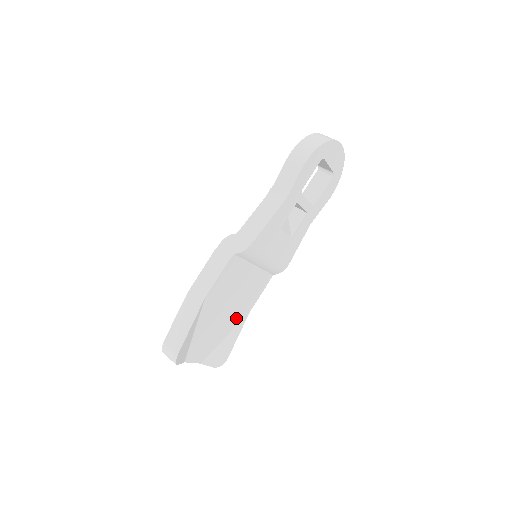
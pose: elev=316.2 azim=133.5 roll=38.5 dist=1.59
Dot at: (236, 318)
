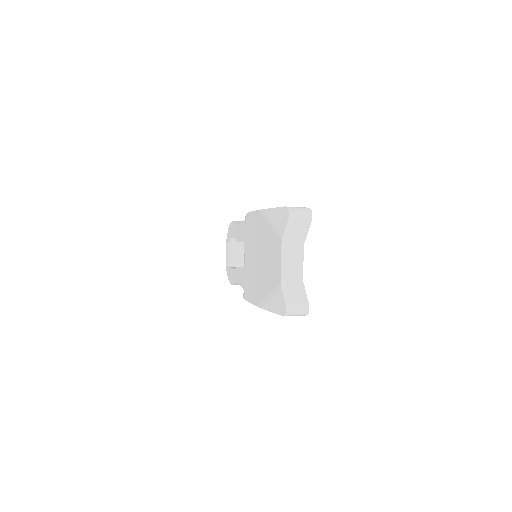
Dot at: occluded
